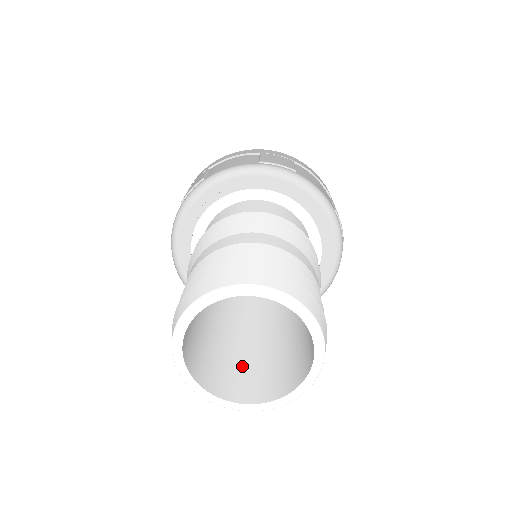
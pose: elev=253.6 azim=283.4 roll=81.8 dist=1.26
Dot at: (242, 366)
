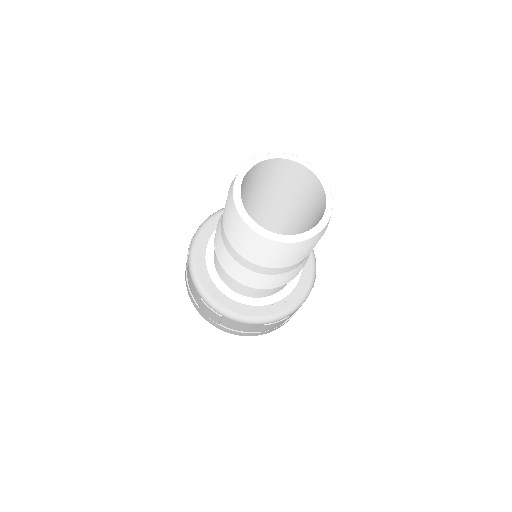
Dot at: occluded
